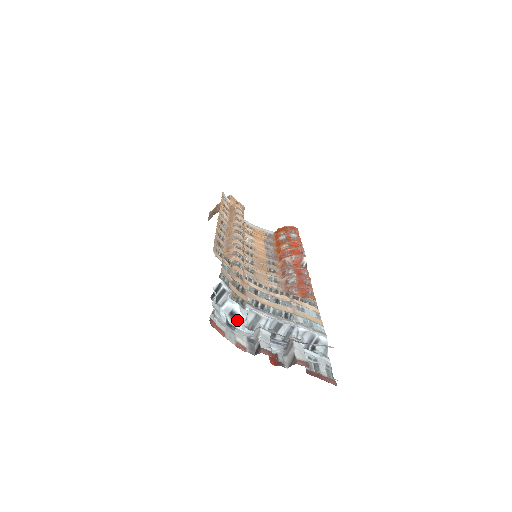
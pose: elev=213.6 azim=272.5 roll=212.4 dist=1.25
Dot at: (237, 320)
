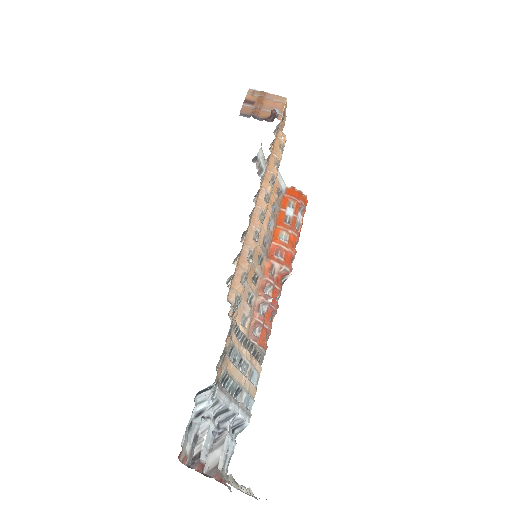
Dot at: (199, 415)
